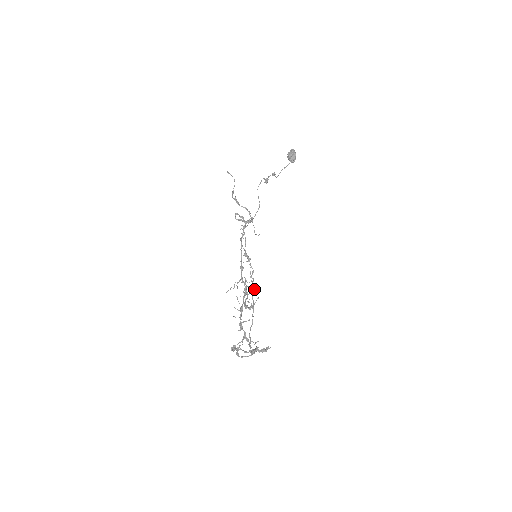
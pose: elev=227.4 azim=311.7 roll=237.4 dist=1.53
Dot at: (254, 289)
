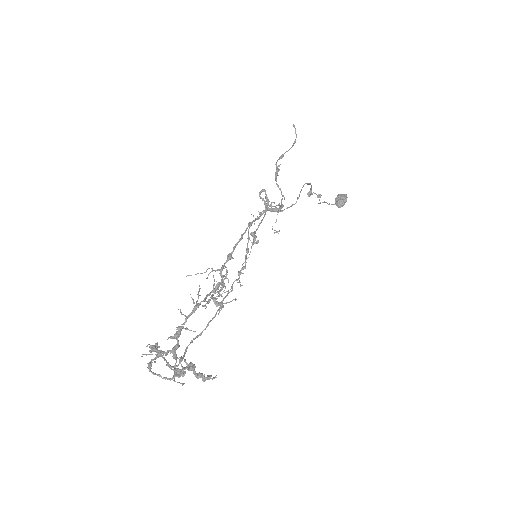
Dot at: occluded
